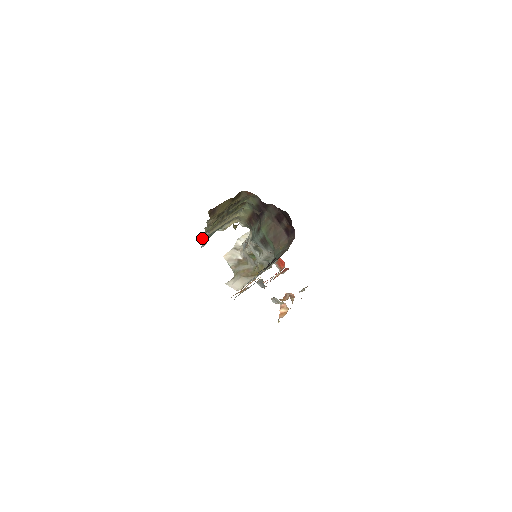
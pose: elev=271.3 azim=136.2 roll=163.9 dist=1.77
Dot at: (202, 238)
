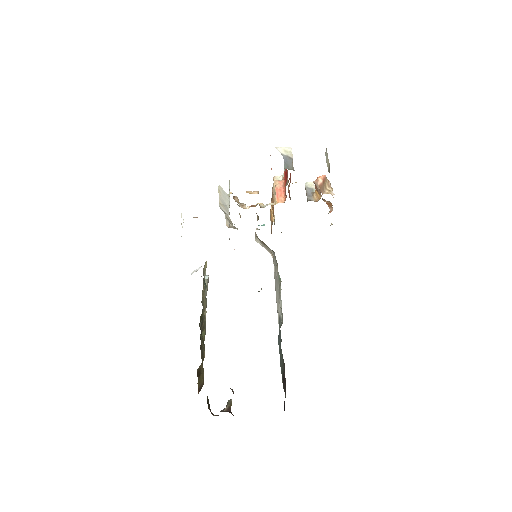
Dot at: occluded
